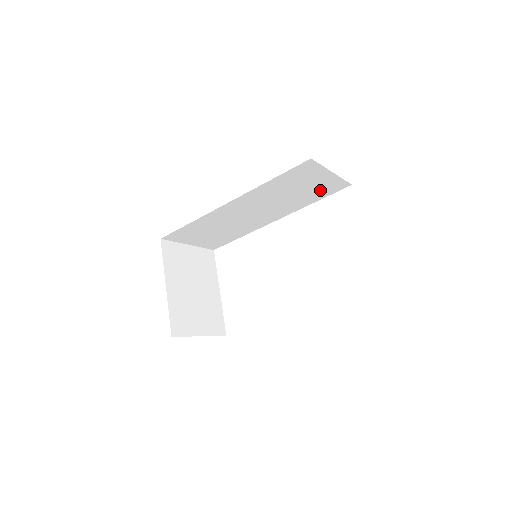
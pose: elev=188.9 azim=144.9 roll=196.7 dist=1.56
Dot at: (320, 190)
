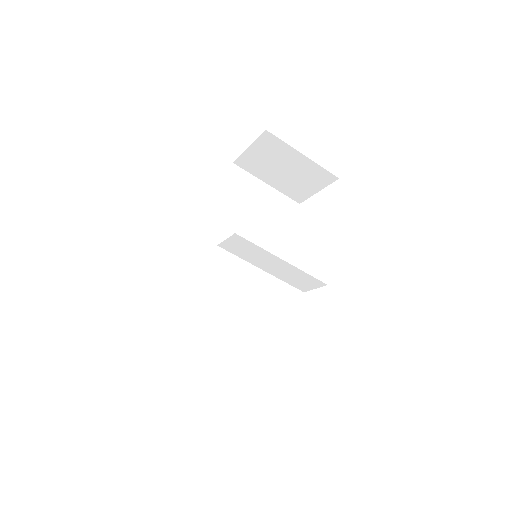
Dot at: (277, 214)
